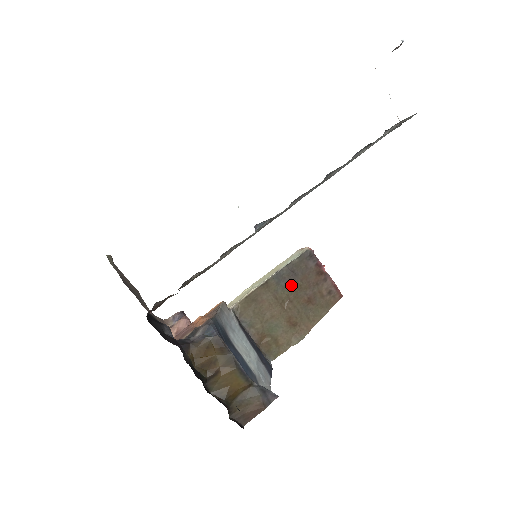
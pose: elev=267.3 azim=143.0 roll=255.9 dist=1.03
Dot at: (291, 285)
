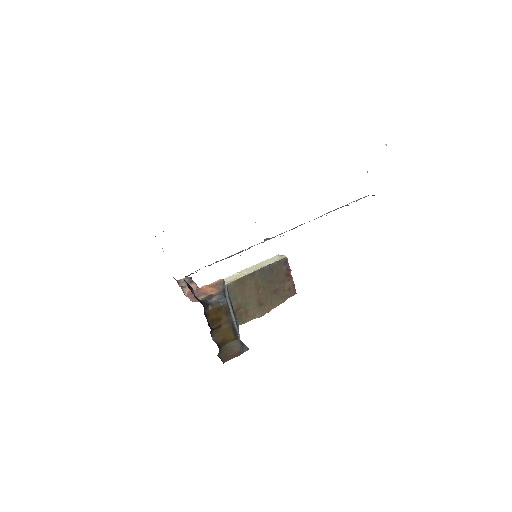
Dot at: (268, 278)
